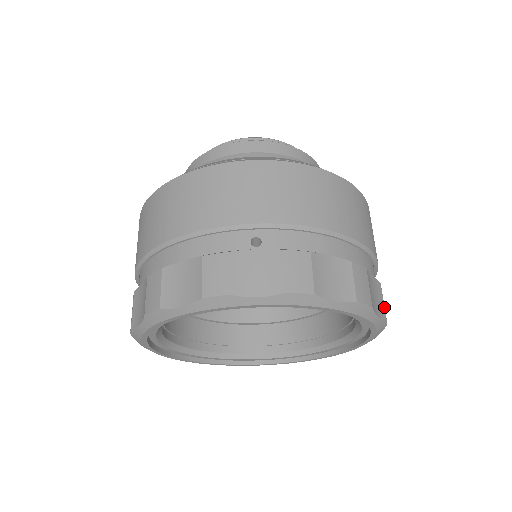
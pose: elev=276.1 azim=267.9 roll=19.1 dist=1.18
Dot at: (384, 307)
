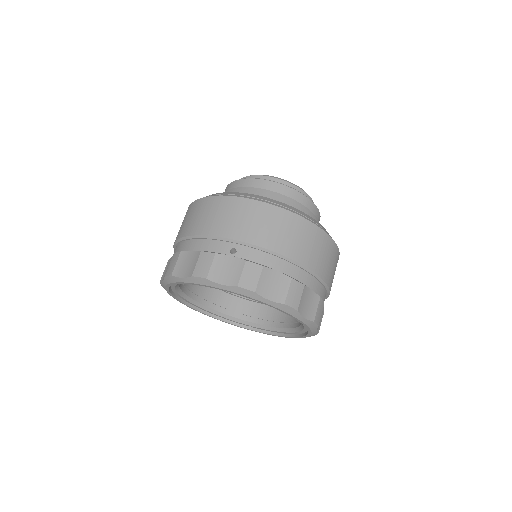
Dot at: (316, 313)
